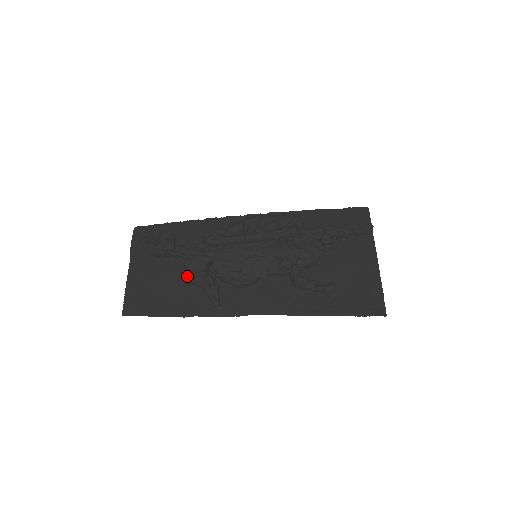
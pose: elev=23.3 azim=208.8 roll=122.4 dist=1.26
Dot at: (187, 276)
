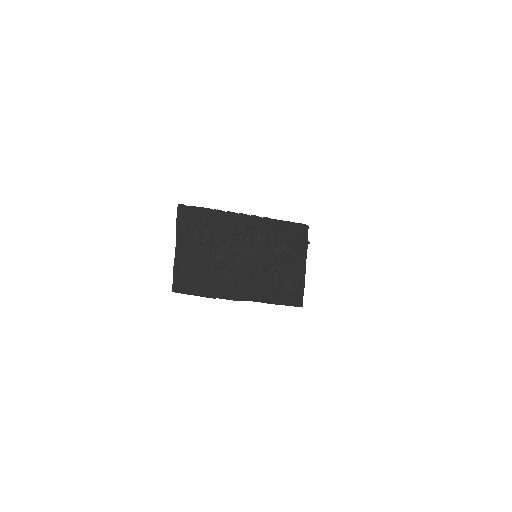
Dot at: (221, 269)
